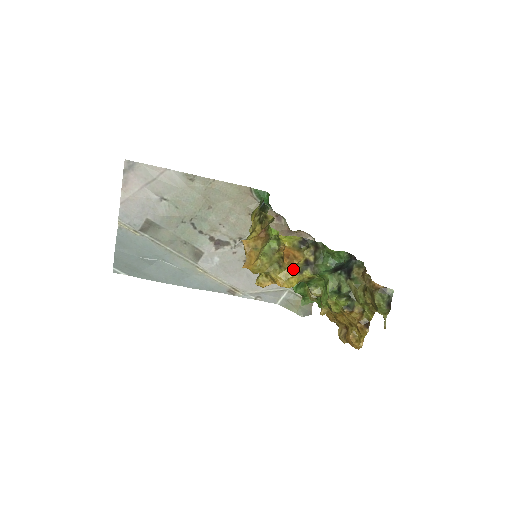
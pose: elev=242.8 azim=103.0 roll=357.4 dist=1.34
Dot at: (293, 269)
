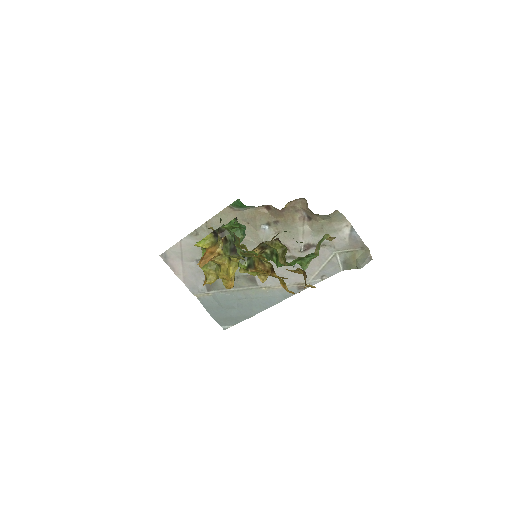
Dot at: (224, 261)
